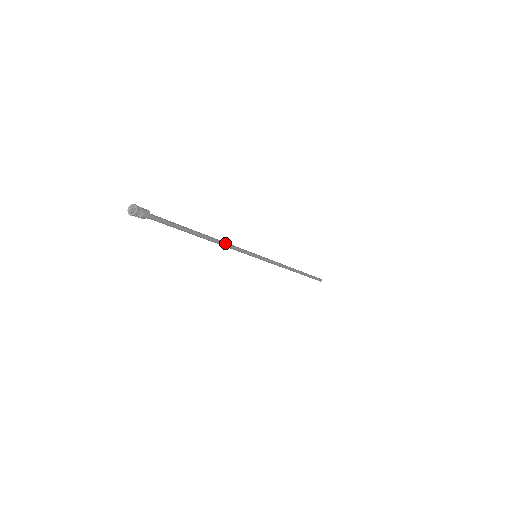
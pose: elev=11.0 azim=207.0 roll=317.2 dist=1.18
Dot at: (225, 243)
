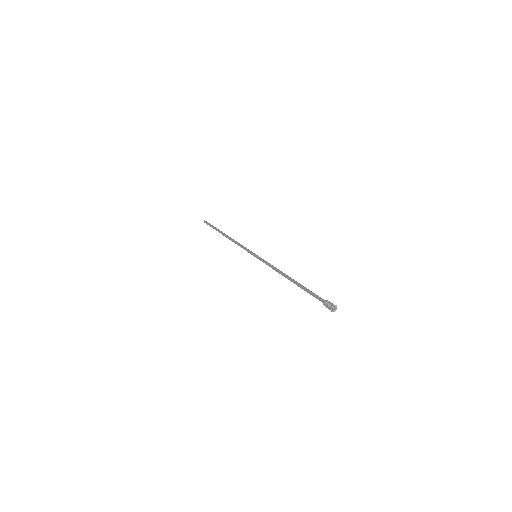
Dot at: (280, 271)
